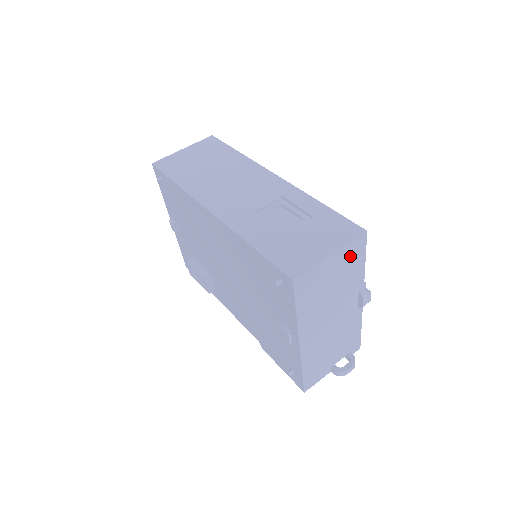
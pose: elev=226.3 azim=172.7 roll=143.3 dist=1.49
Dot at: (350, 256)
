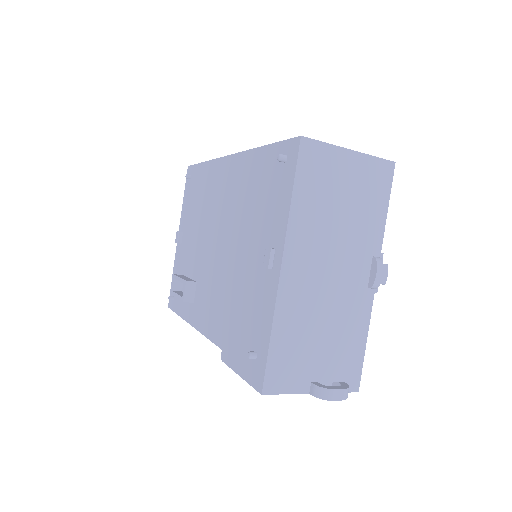
Dot at: (371, 180)
